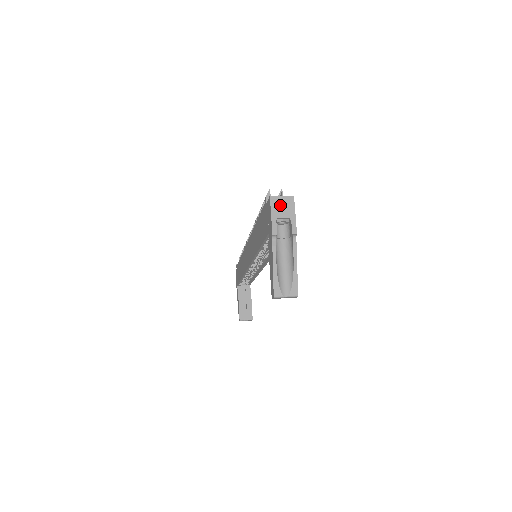
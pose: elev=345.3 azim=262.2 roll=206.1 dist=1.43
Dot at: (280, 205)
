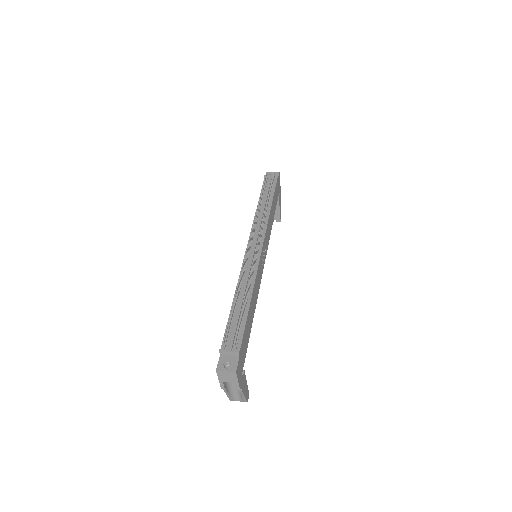
Dot at: (225, 376)
